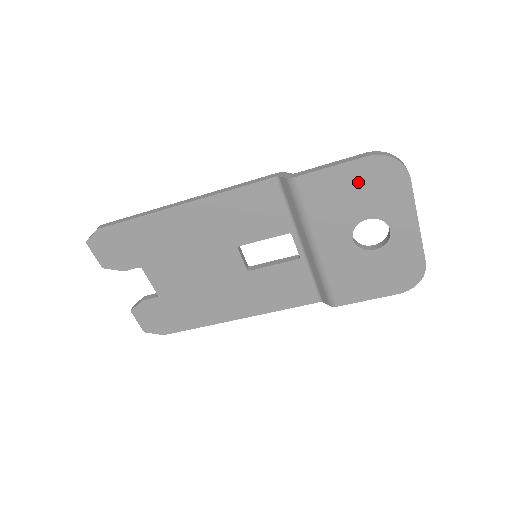
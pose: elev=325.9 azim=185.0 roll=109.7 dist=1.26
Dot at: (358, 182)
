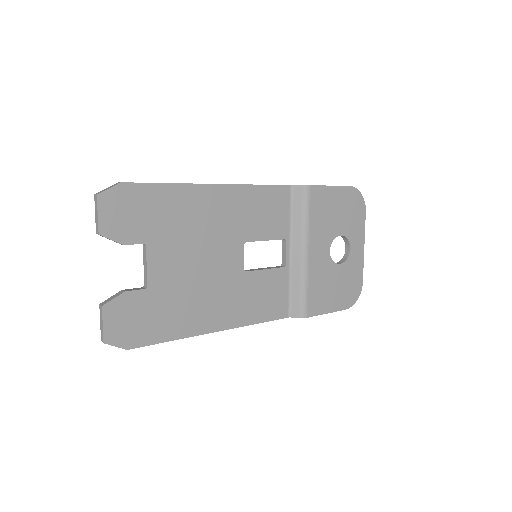
Dot at: (342, 204)
